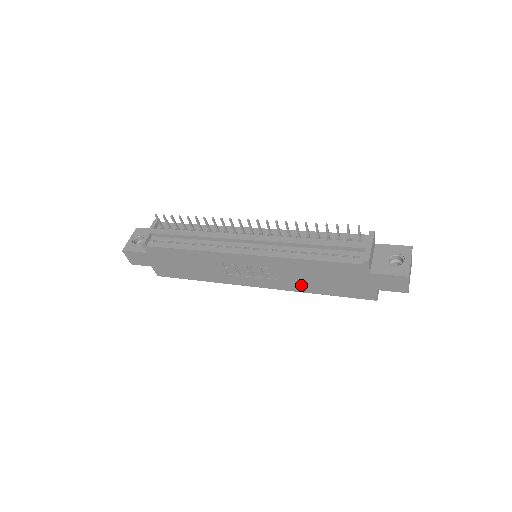
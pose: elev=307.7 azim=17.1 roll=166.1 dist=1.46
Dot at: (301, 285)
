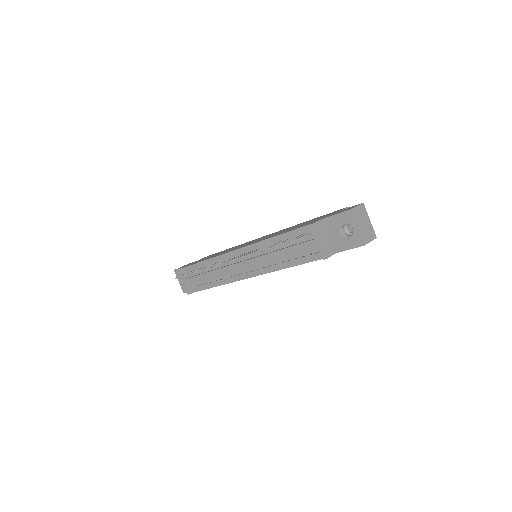
Dot at: occluded
